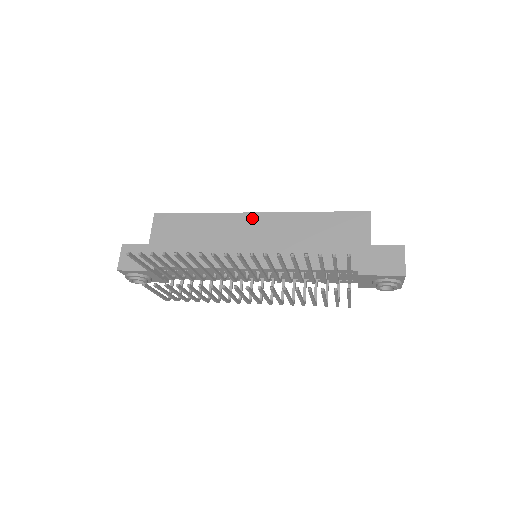
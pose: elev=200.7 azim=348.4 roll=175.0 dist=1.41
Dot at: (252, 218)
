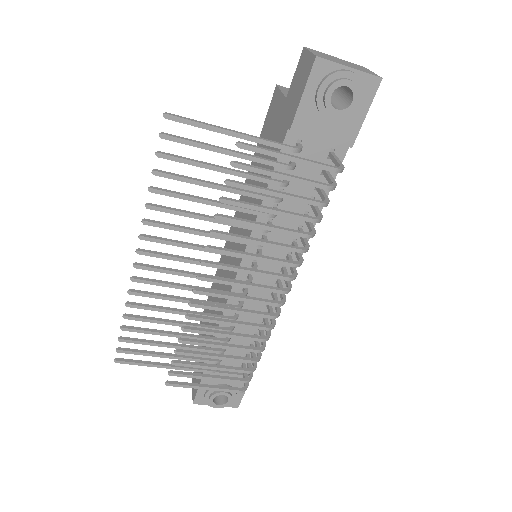
Dot at: (231, 232)
